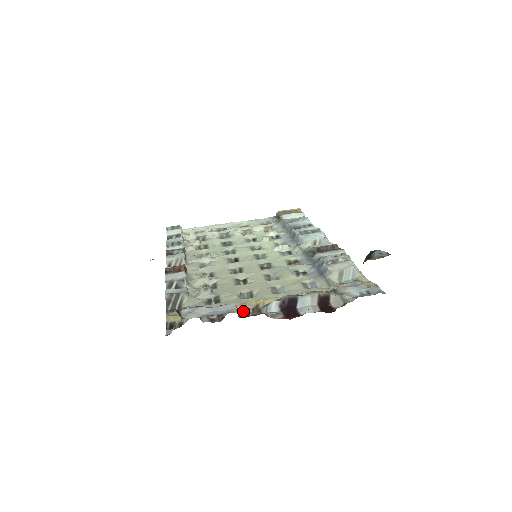
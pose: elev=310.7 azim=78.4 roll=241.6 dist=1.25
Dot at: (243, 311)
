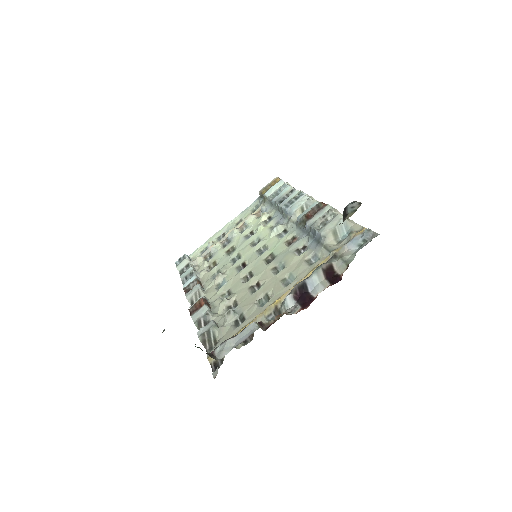
Dot at: (267, 319)
